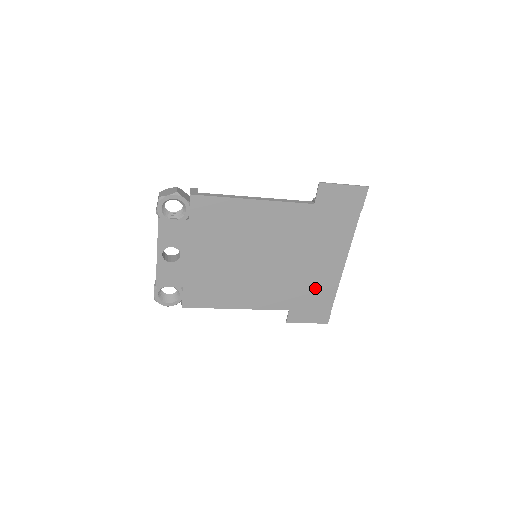
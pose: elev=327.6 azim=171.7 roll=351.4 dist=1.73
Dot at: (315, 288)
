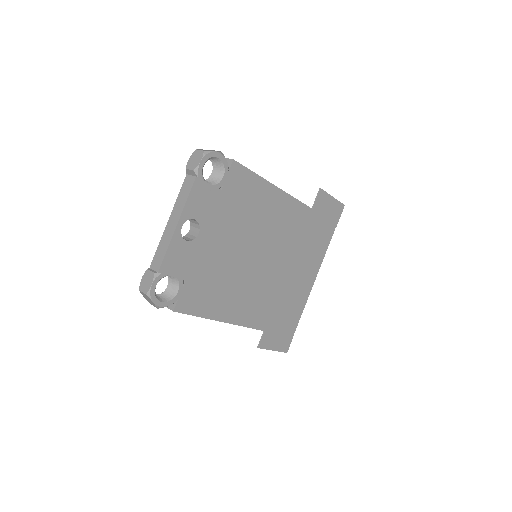
Dot at: (289, 306)
